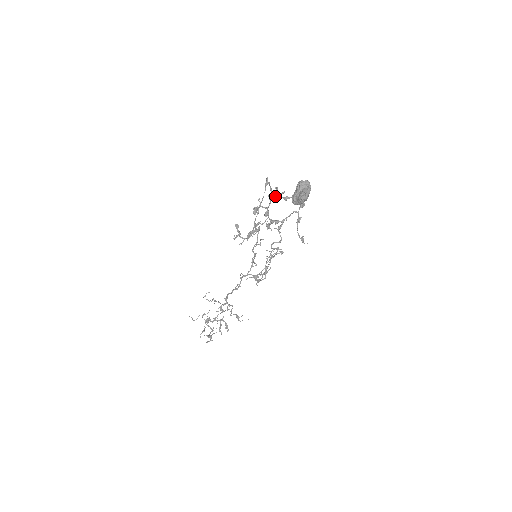
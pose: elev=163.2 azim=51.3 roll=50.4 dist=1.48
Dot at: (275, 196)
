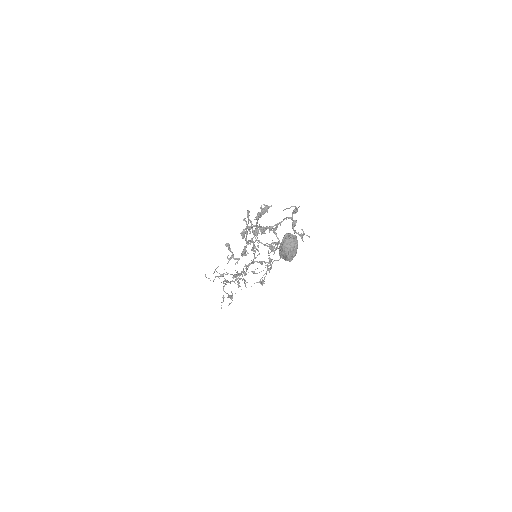
Dot at: (262, 214)
